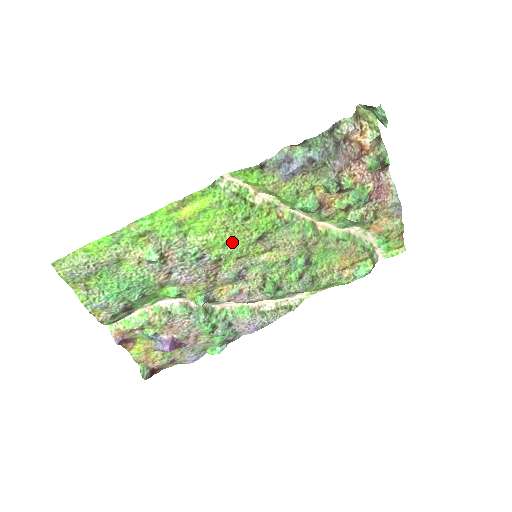
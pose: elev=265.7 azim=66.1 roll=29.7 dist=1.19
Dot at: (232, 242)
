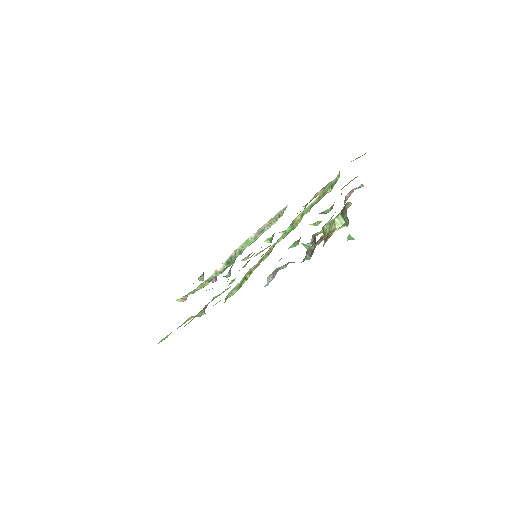
Dot at: occluded
